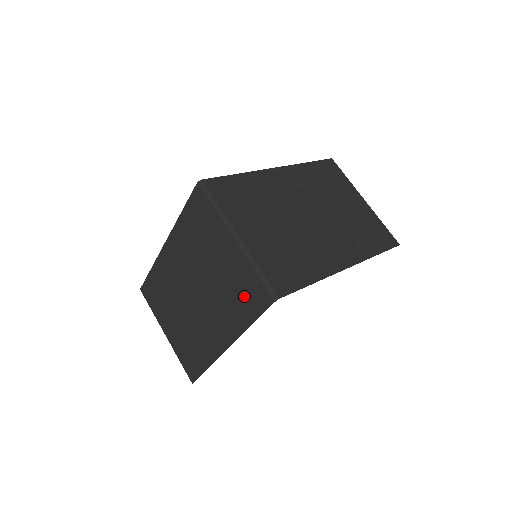
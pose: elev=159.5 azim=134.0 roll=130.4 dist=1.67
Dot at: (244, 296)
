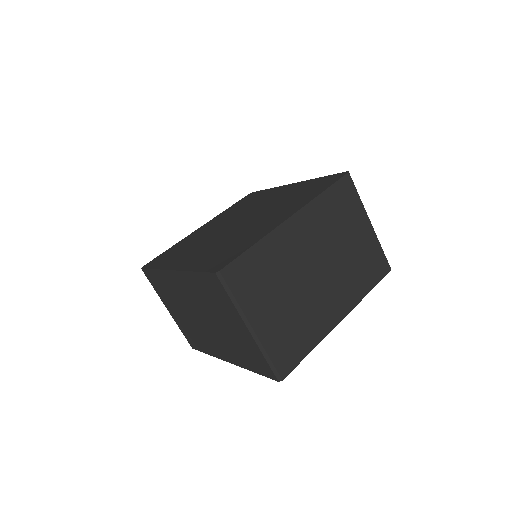
Dot at: (251, 358)
